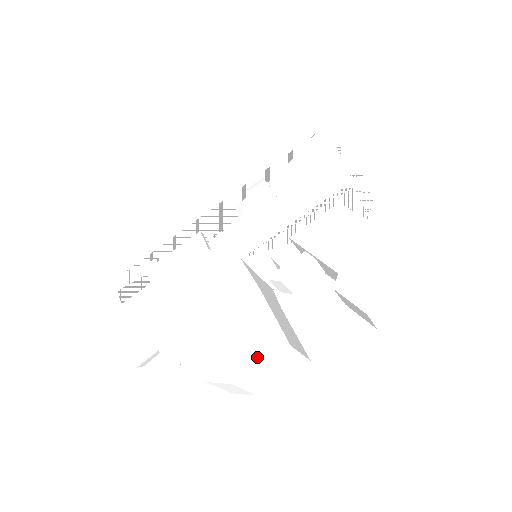
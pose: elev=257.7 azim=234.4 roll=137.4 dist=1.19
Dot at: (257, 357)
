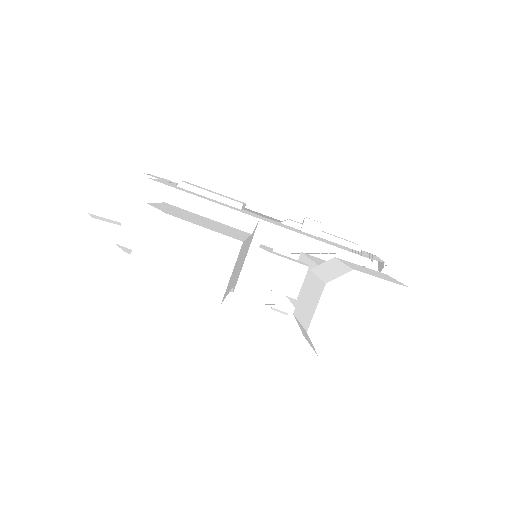
Dot at: (207, 227)
